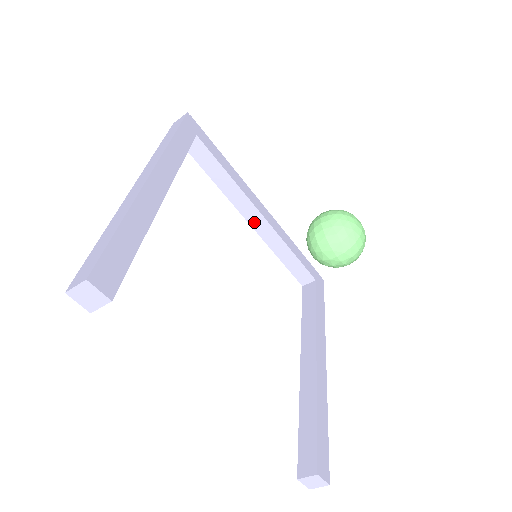
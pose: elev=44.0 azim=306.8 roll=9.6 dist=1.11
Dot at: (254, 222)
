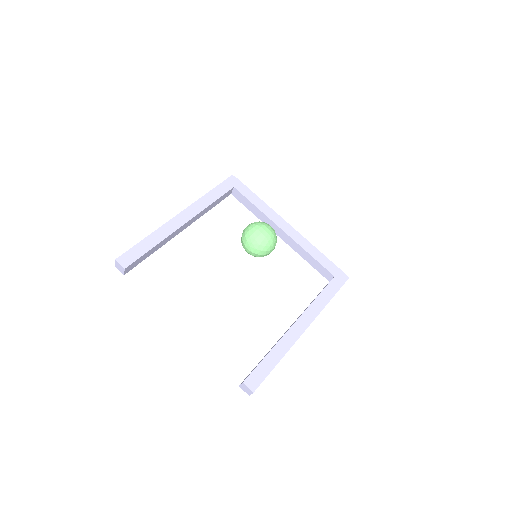
Dot at: (282, 236)
